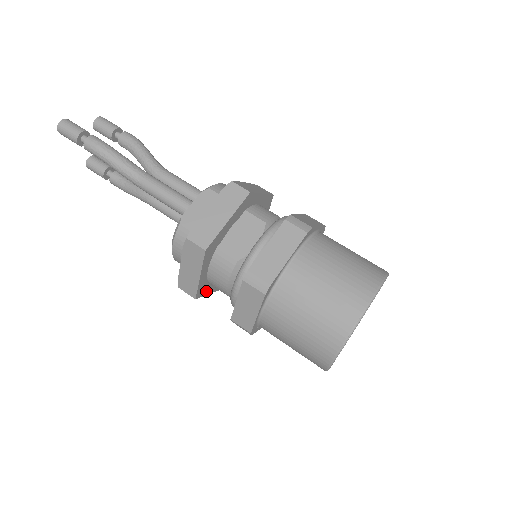
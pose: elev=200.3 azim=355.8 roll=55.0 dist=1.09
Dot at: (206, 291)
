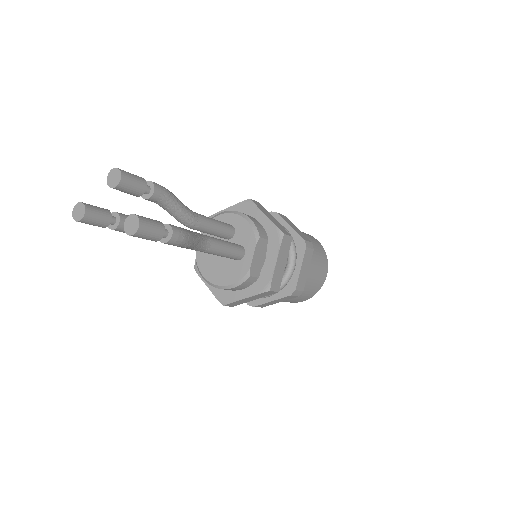
Dot at: occluded
